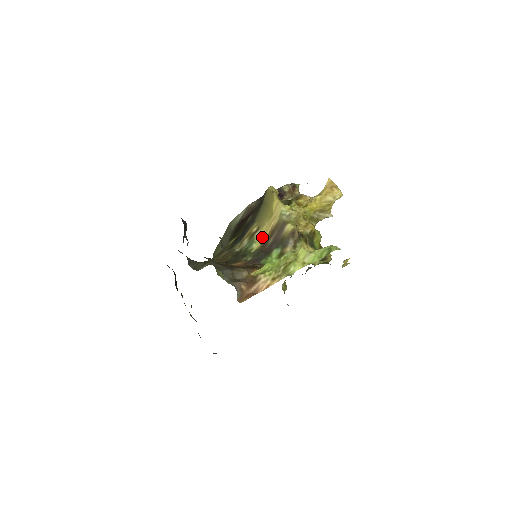
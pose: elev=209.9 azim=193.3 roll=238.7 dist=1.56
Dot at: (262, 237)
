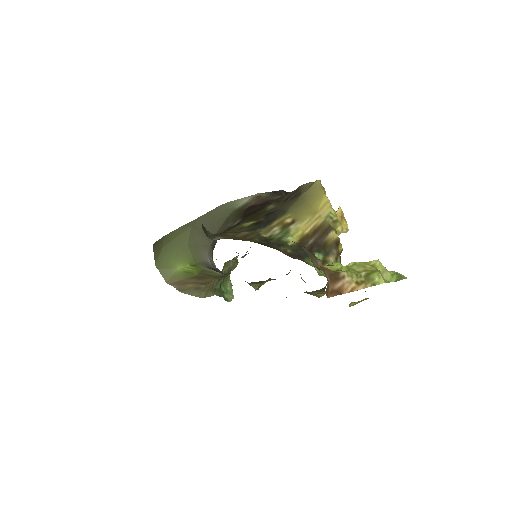
Dot at: (300, 232)
